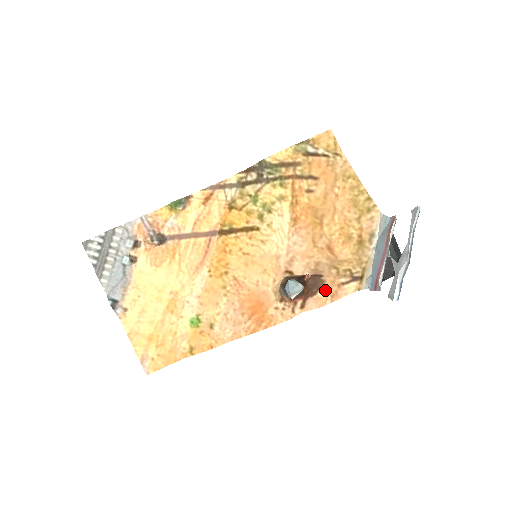
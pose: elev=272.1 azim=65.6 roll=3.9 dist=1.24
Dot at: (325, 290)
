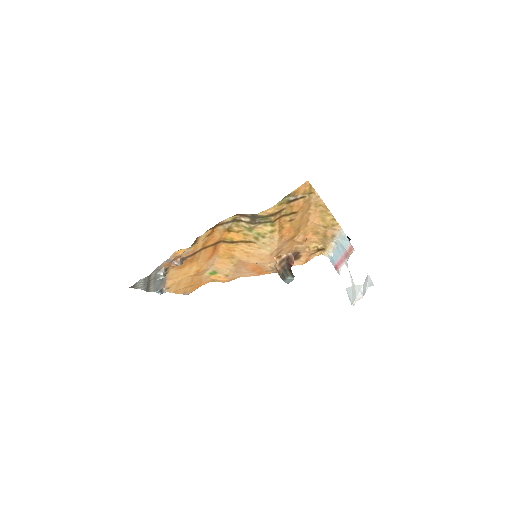
Dot at: (302, 260)
